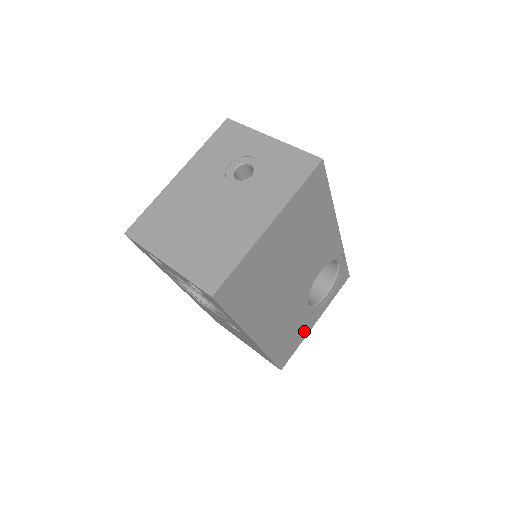
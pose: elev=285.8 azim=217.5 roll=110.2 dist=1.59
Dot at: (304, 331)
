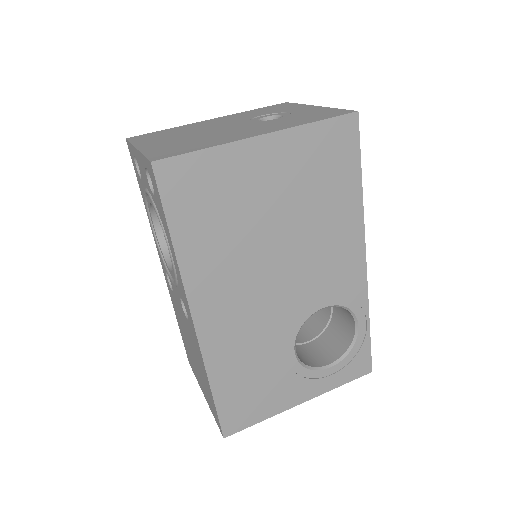
Dot at: (278, 399)
